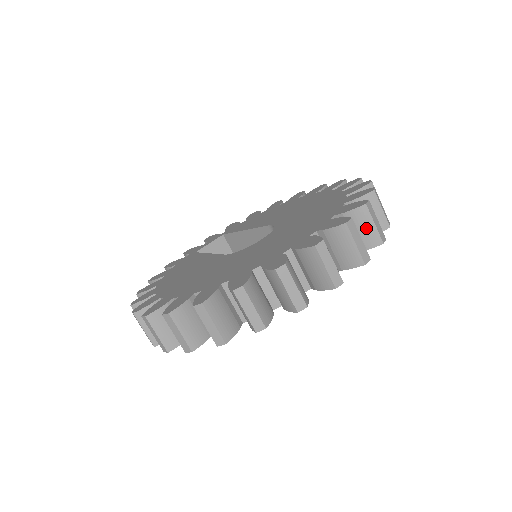
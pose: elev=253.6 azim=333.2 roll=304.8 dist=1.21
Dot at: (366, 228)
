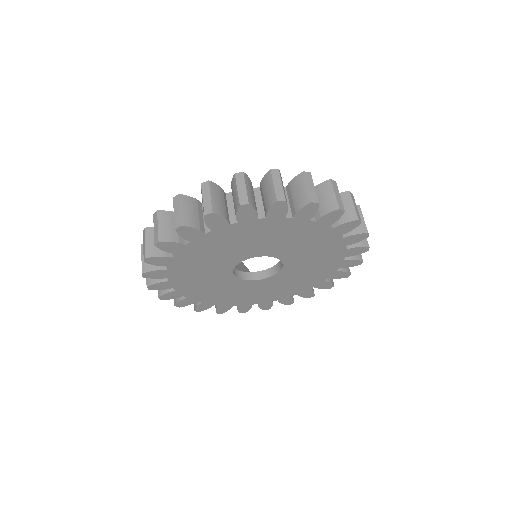
Dot at: (269, 190)
